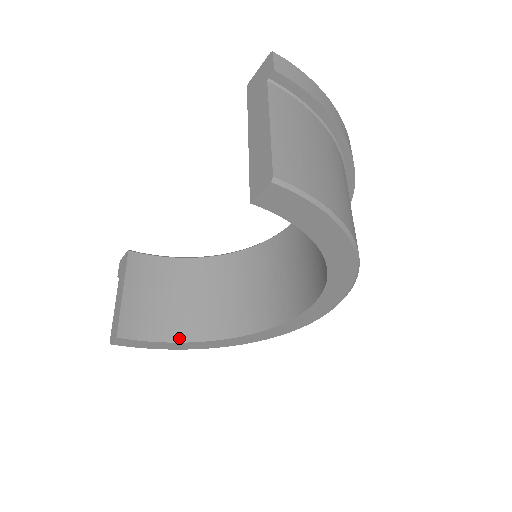
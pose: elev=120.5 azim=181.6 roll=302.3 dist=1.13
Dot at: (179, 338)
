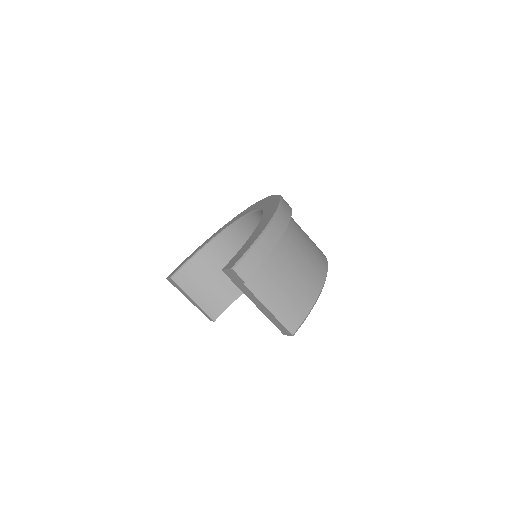
Dot at: (239, 293)
